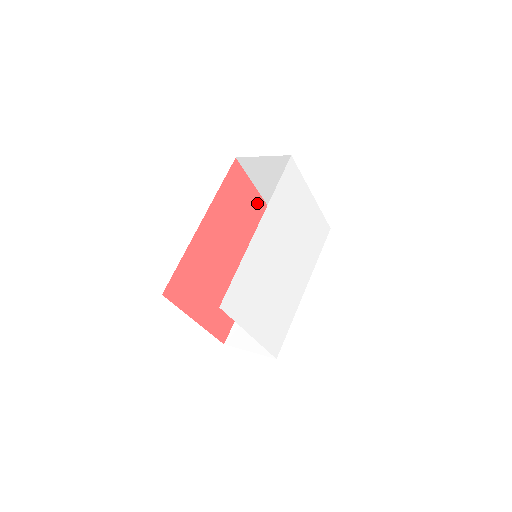
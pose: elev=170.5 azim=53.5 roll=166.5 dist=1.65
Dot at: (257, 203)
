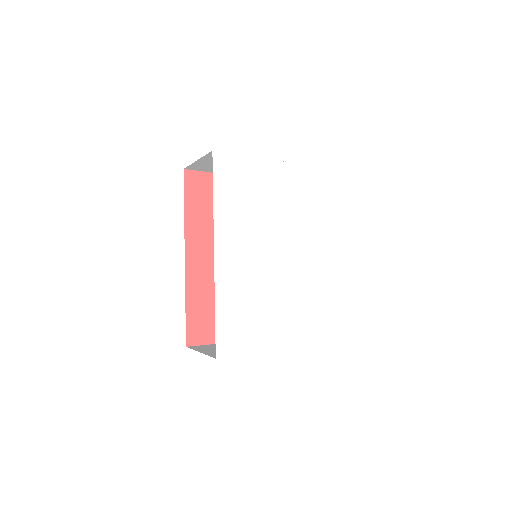
Dot at: occluded
